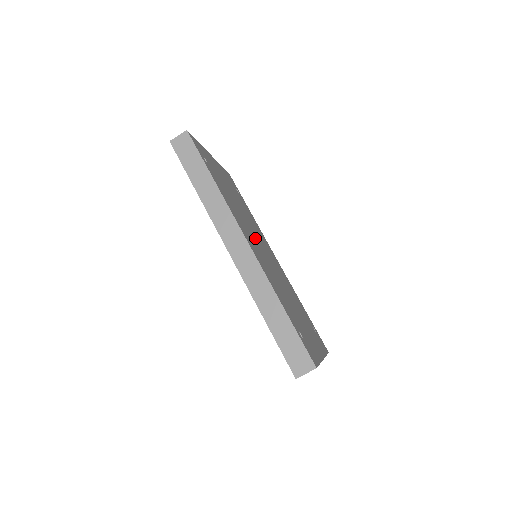
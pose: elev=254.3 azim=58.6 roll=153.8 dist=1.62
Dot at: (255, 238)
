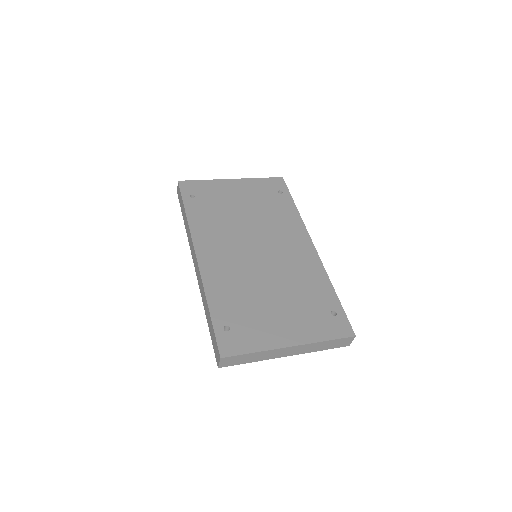
Dot at: (244, 242)
